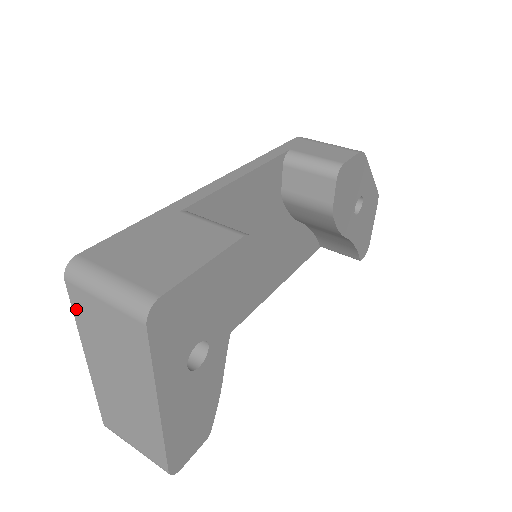
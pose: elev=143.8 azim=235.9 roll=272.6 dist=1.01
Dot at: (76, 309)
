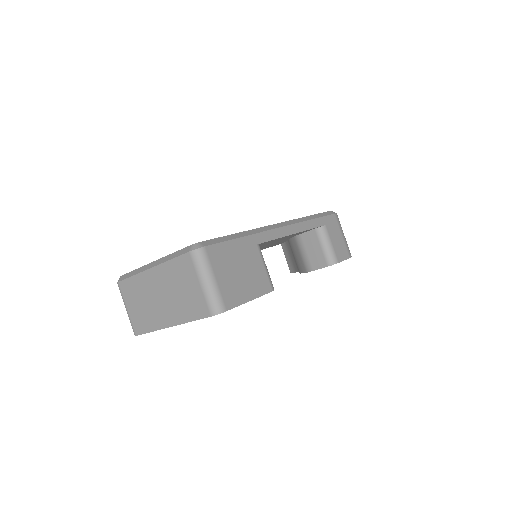
Dot at: (178, 261)
